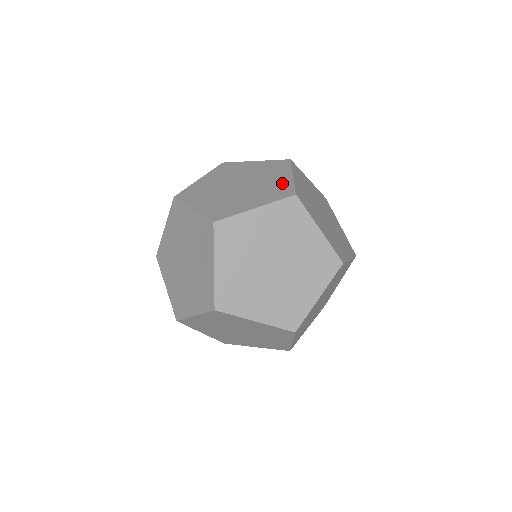
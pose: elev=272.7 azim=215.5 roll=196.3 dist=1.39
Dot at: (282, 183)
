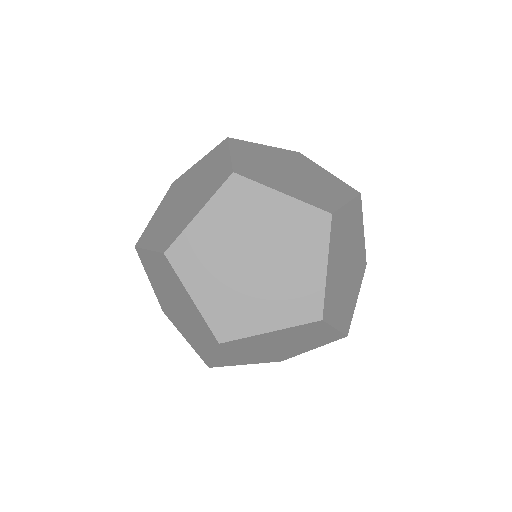
Dot at: (332, 178)
